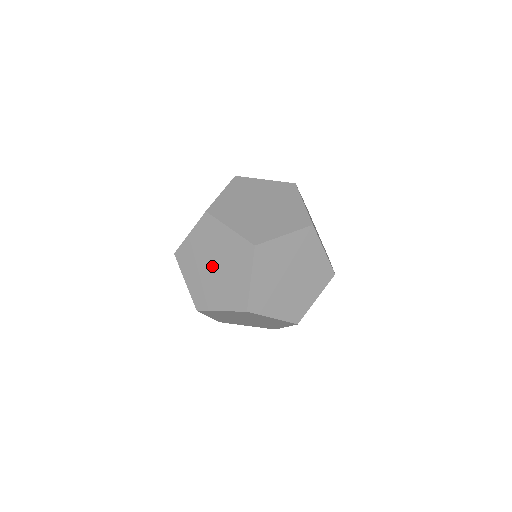
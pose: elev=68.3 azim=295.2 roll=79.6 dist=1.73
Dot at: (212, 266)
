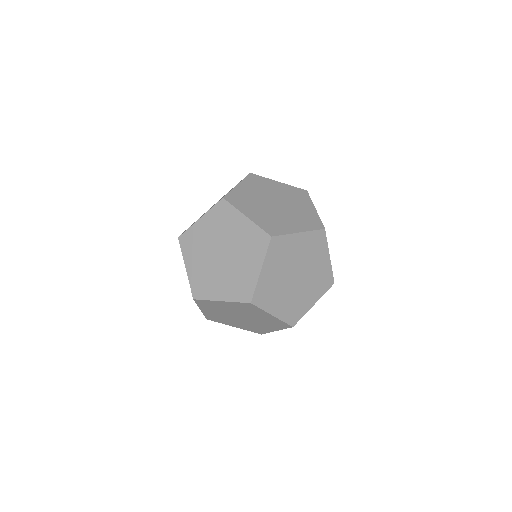
Dot at: occluded
